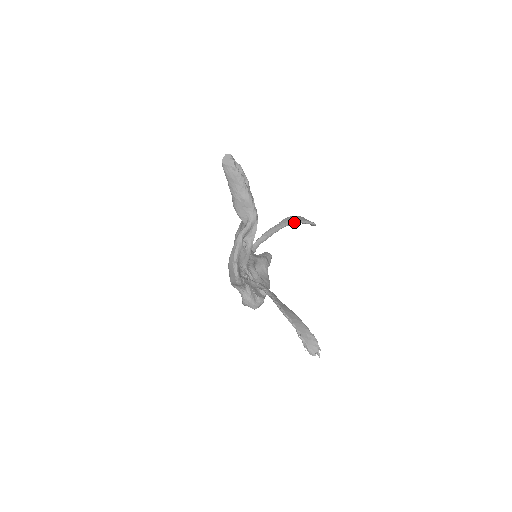
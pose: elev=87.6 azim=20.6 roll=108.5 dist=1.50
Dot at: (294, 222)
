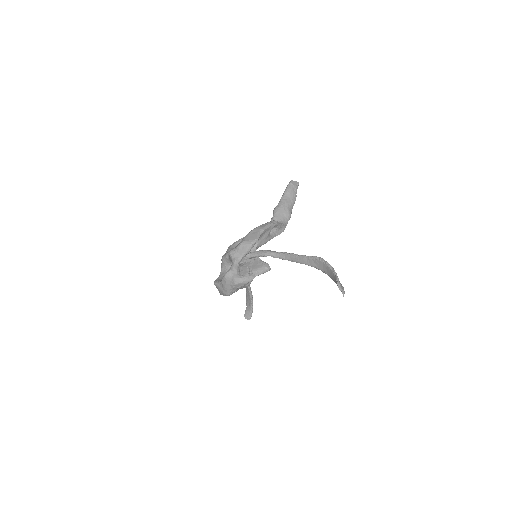
Dot at: (251, 292)
